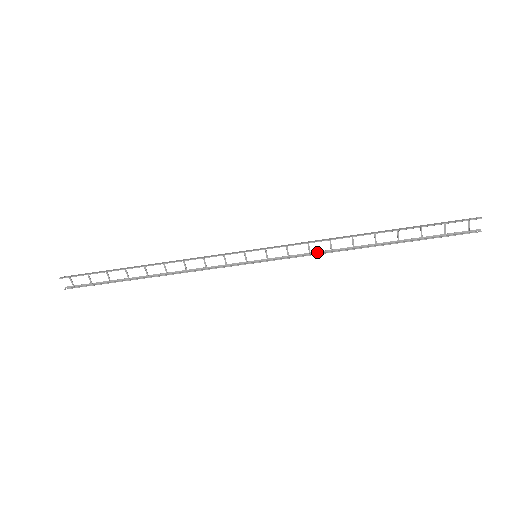
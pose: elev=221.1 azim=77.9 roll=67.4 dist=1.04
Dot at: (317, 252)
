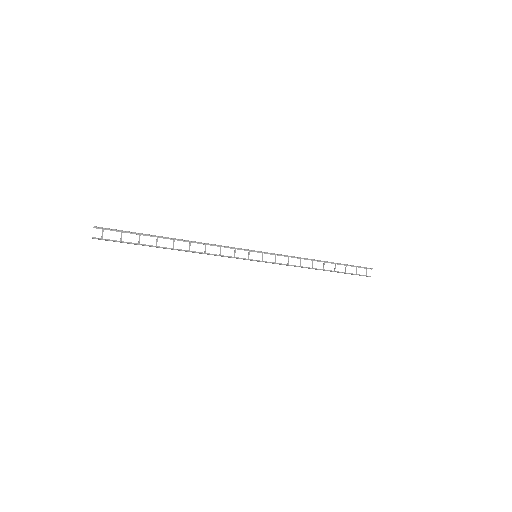
Dot at: (292, 265)
